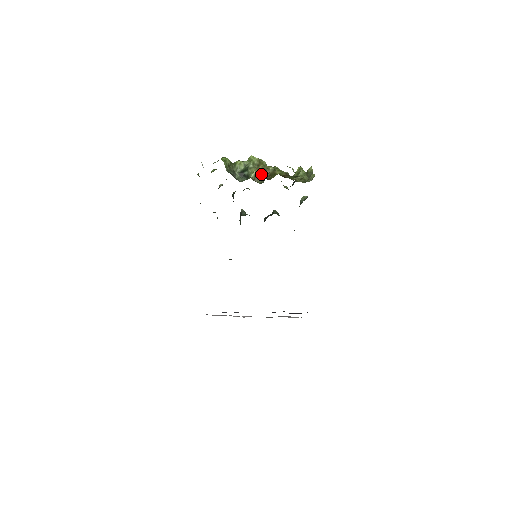
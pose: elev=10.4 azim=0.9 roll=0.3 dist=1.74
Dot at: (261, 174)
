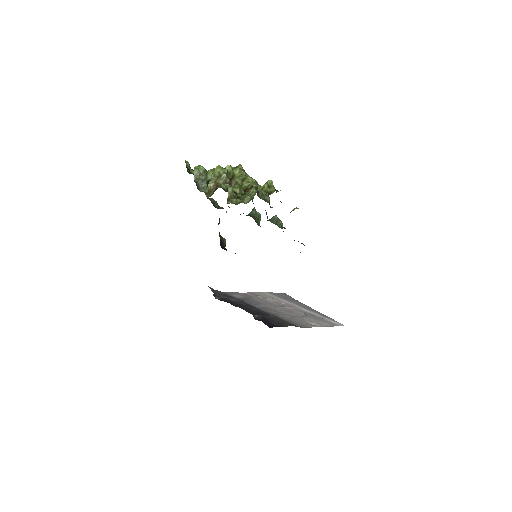
Dot at: (215, 187)
